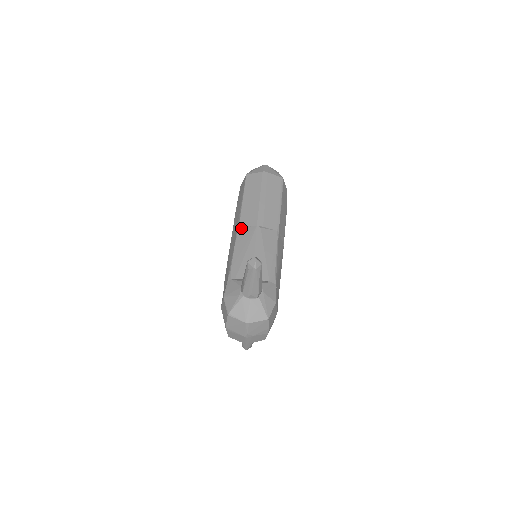
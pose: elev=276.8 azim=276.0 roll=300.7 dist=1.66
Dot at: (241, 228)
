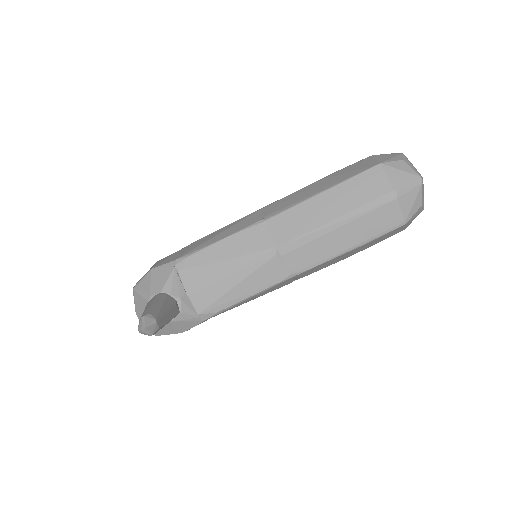
Dot at: (265, 225)
